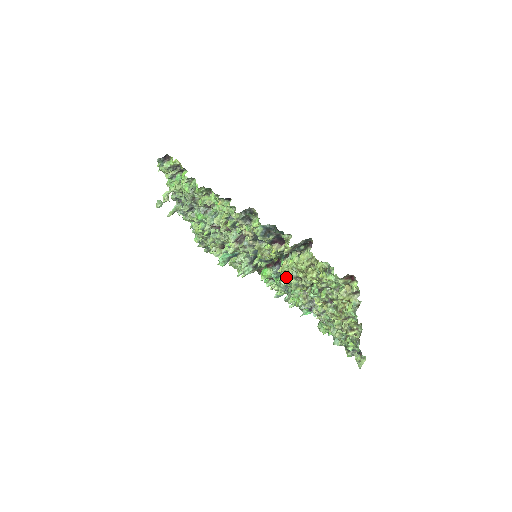
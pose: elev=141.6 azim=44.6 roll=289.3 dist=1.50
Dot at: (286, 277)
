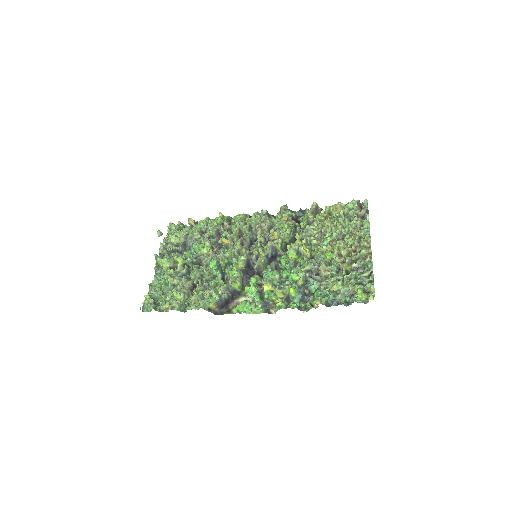
Dot at: occluded
